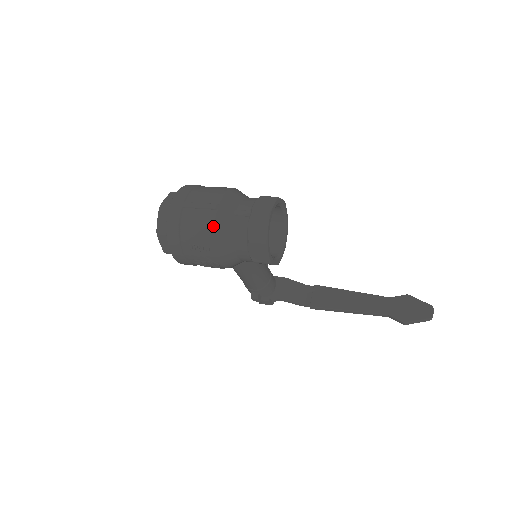
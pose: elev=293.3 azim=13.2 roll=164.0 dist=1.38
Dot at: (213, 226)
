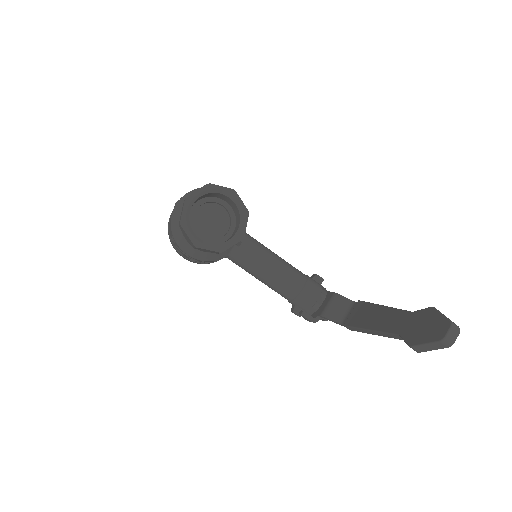
Dot at: (171, 218)
